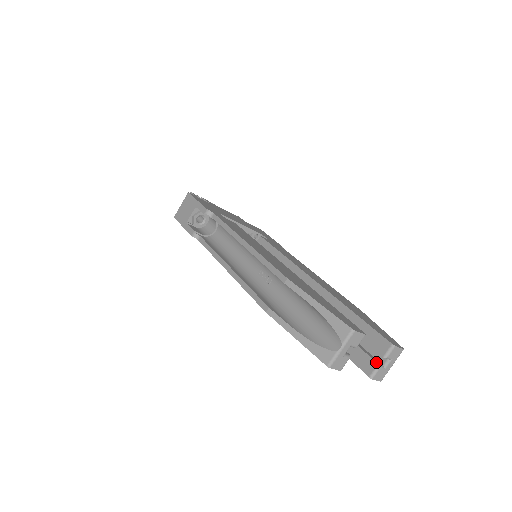
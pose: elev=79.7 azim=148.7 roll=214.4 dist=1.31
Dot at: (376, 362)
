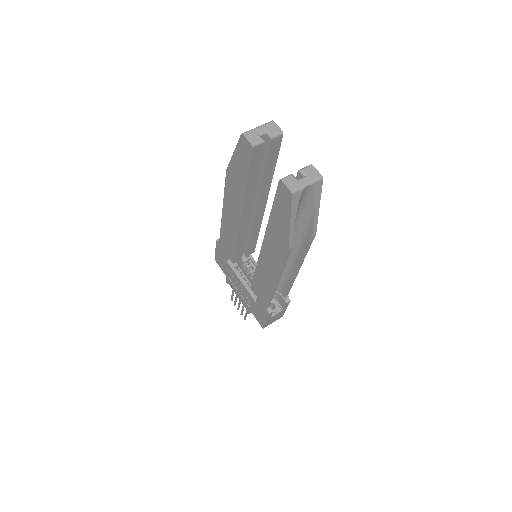
Dot at: (291, 175)
